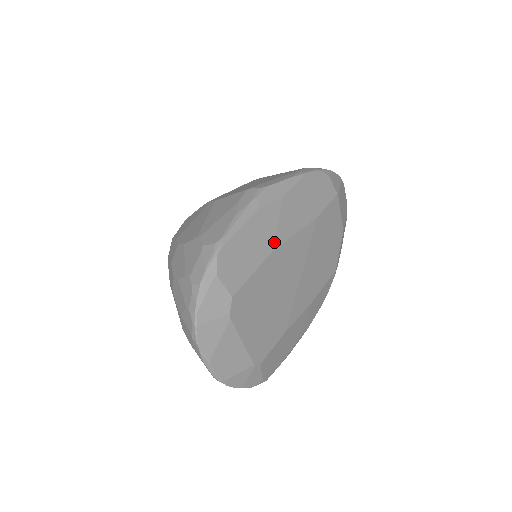
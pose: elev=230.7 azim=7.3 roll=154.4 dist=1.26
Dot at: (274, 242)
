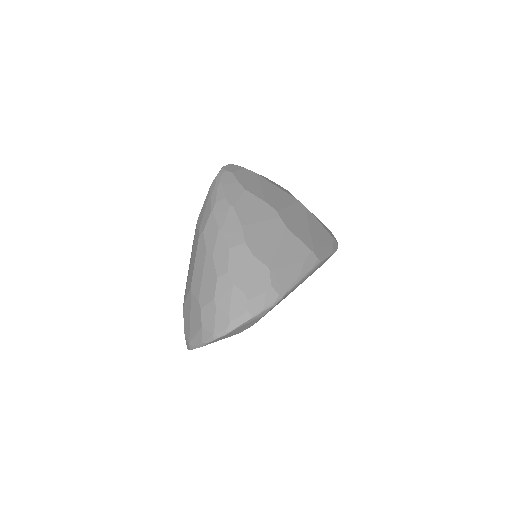
Dot at: occluded
